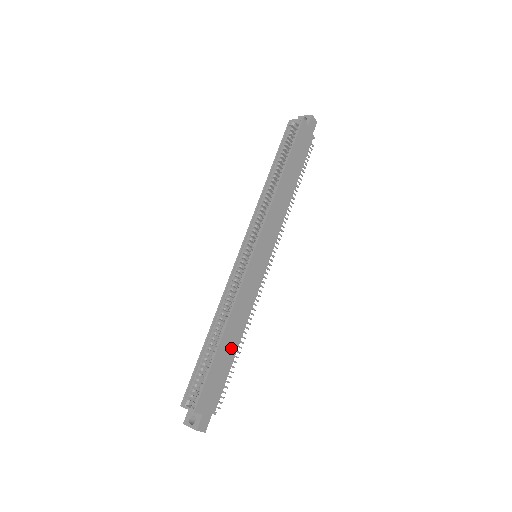
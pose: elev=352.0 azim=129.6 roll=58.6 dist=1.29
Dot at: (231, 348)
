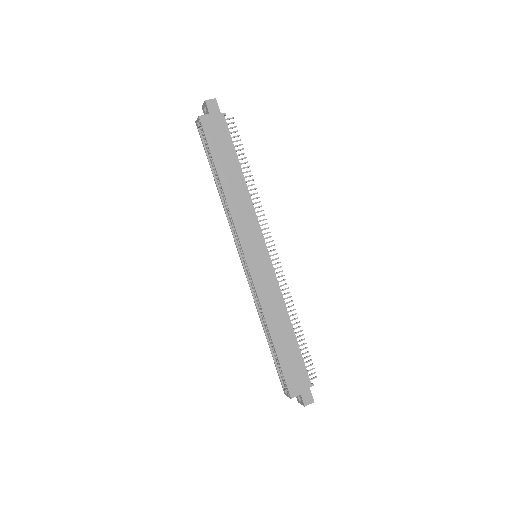
Dot at: (287, 337)
